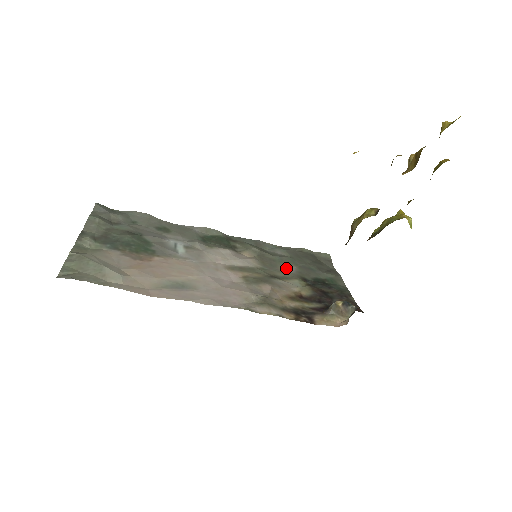
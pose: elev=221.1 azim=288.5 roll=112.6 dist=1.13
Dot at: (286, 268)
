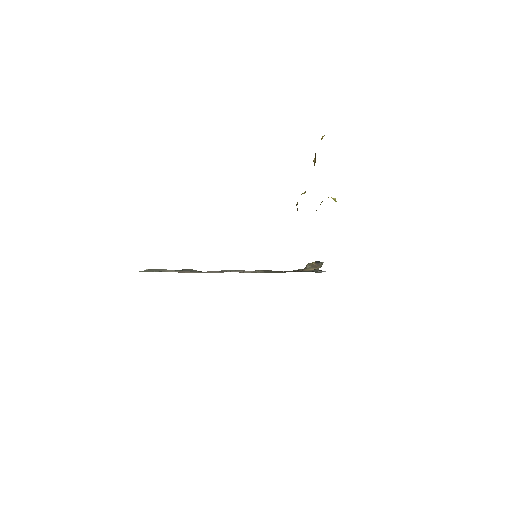
Dot at: (284, 272)
